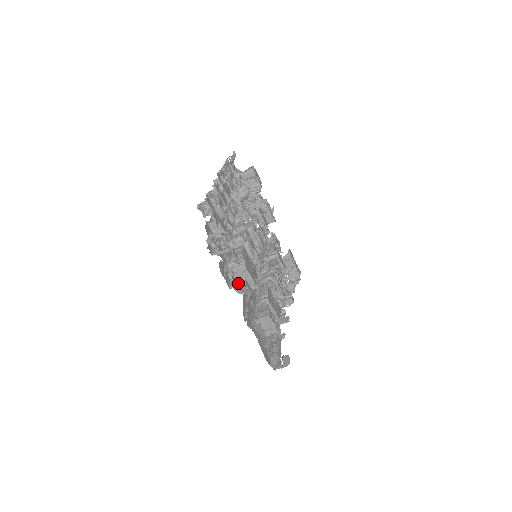
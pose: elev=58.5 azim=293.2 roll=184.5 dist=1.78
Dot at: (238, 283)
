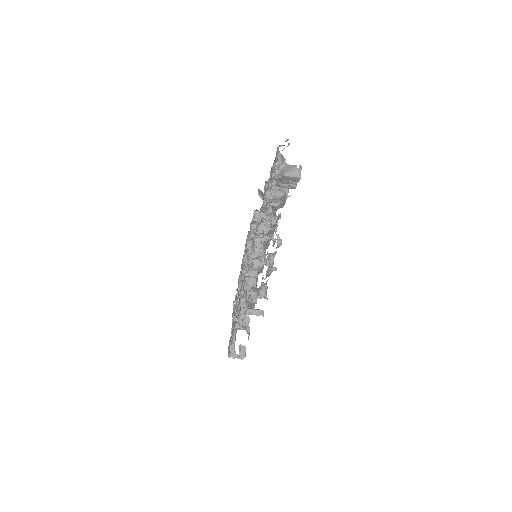
Dot at: occluded
